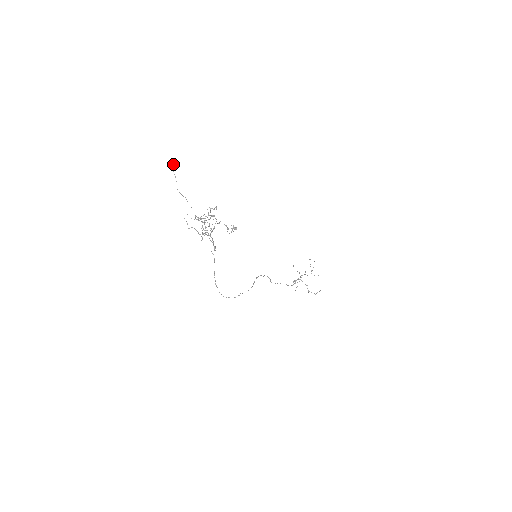
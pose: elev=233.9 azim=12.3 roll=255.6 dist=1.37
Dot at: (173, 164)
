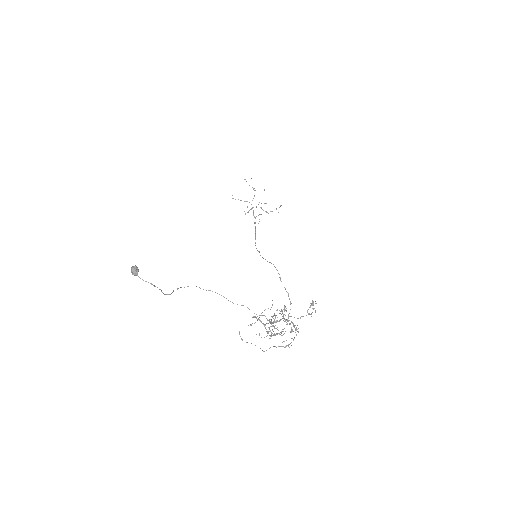
Dot at: (131, 270)
